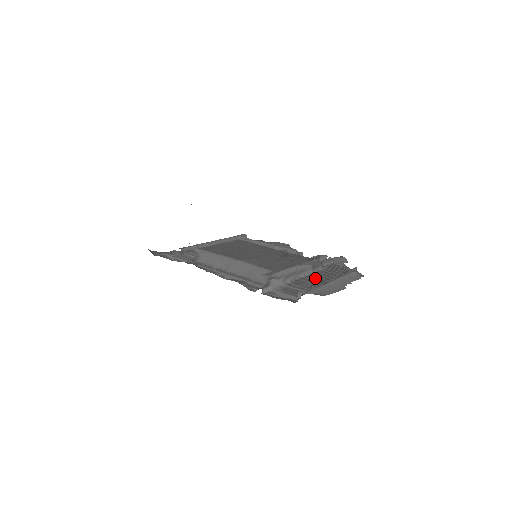
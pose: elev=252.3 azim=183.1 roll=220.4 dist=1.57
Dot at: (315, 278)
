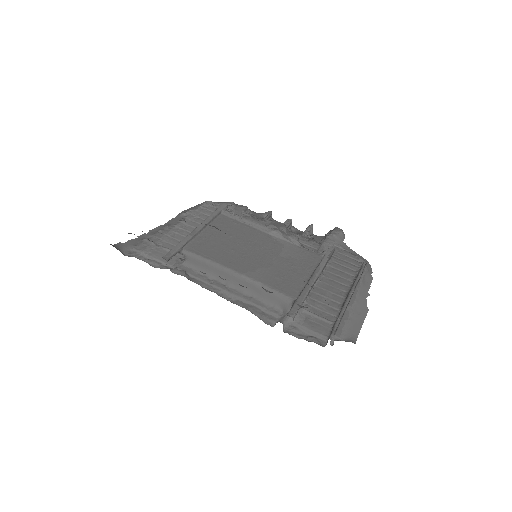
Dot at: (328, 287)
